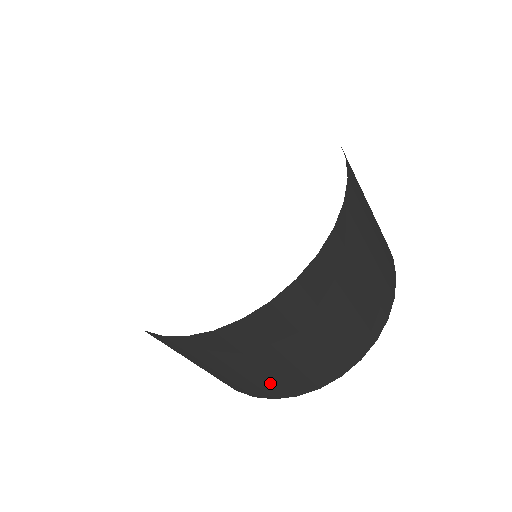
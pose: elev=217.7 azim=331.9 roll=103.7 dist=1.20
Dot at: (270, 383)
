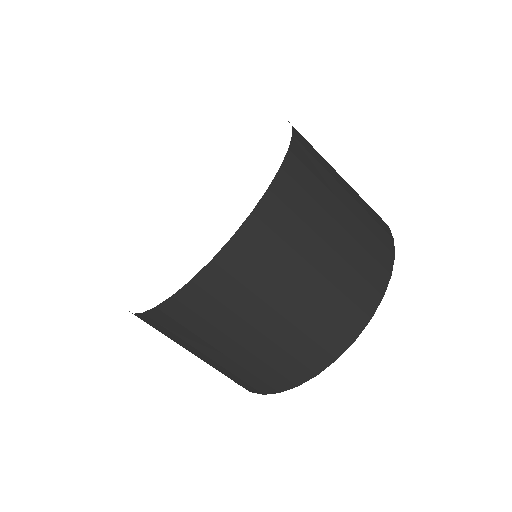
Dot at: occluded
